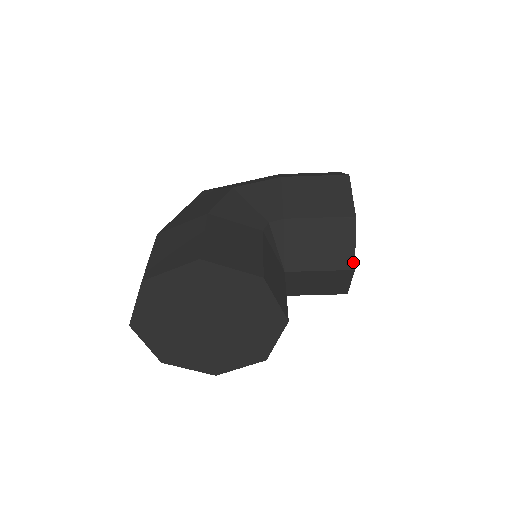
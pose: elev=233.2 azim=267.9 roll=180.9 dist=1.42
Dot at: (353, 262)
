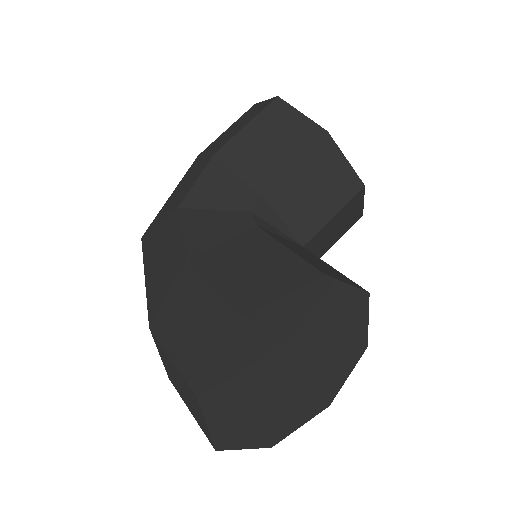
Dot at: (358, 180)
